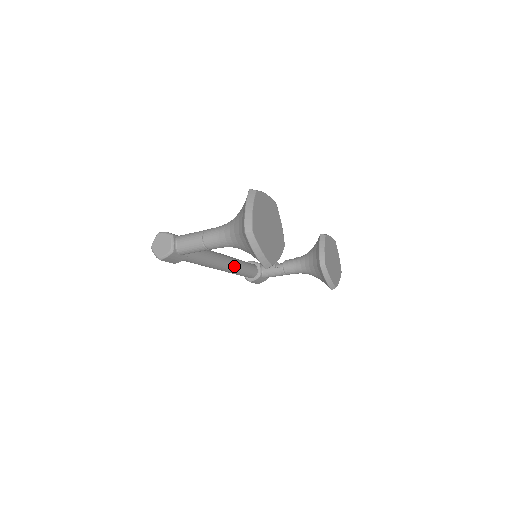
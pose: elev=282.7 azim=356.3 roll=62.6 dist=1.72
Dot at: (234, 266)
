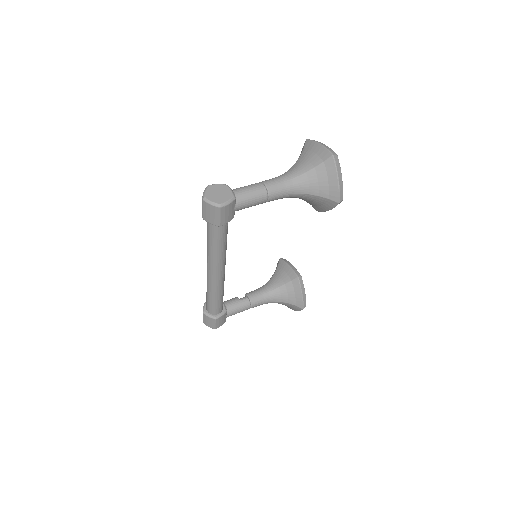
Dot at: (224, 278)
